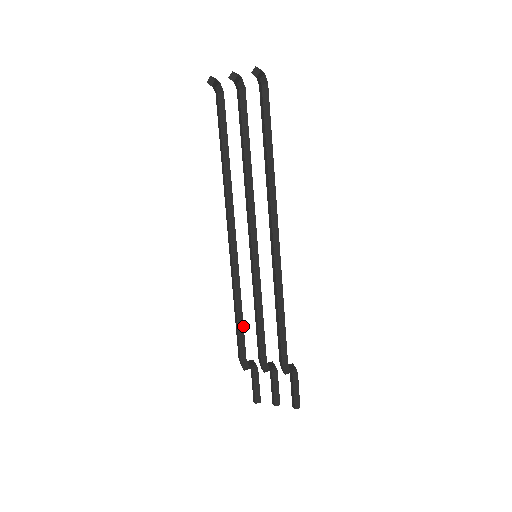
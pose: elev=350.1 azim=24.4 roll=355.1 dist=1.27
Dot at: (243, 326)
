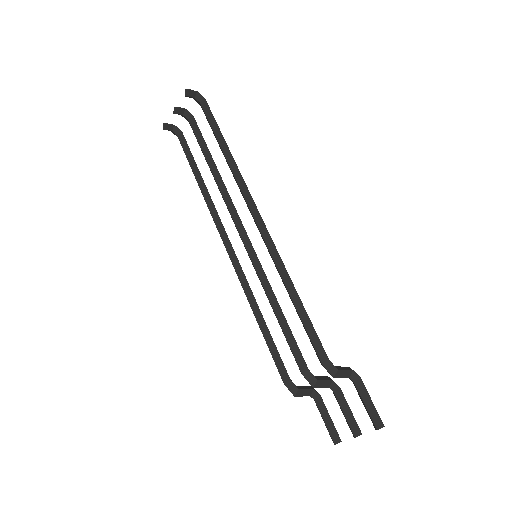
Dot at: (272, 340)
